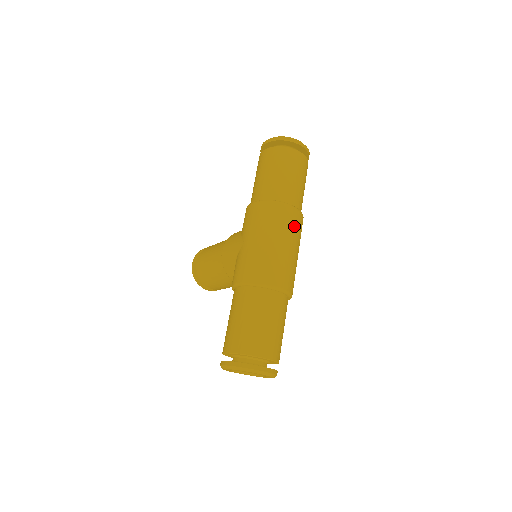
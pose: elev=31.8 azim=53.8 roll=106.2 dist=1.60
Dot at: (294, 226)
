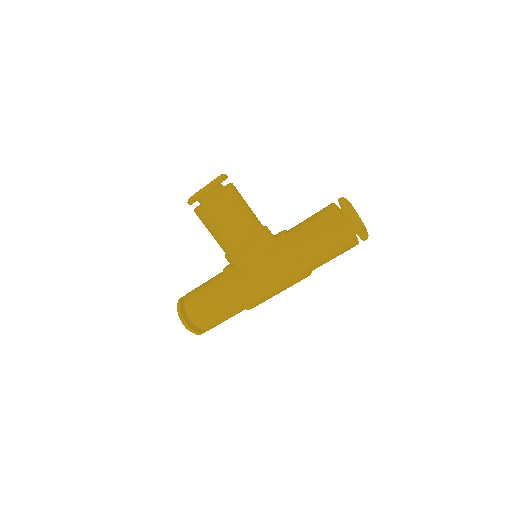
Dot at: occluded
